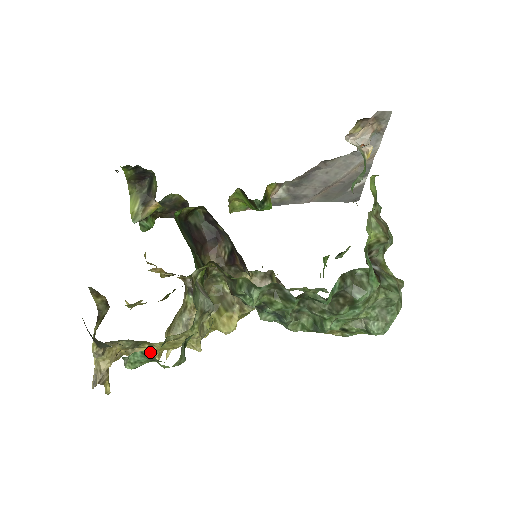
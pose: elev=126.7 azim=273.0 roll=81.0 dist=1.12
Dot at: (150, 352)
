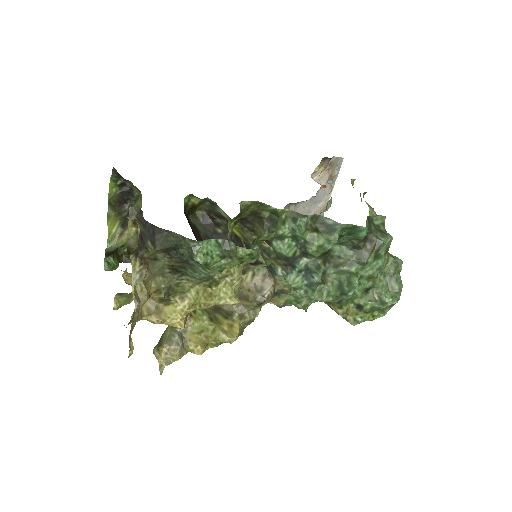
Dot at: (225, 240)
